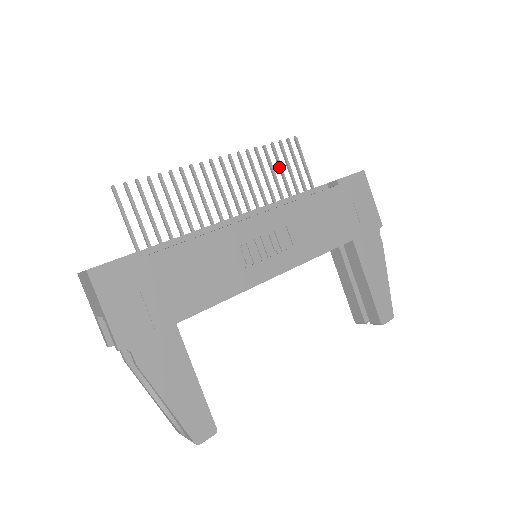
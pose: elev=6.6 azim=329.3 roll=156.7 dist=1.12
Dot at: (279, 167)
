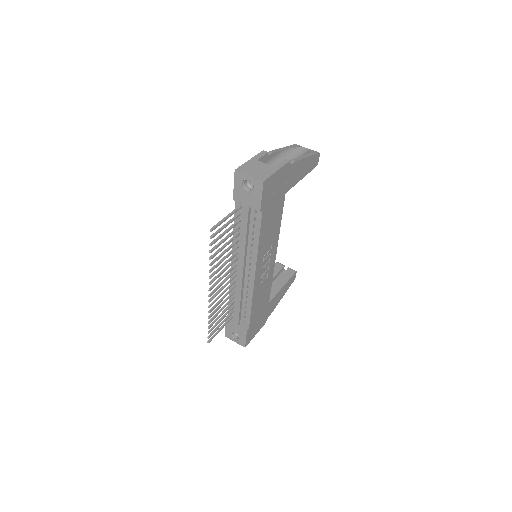
Dot at: occluded
